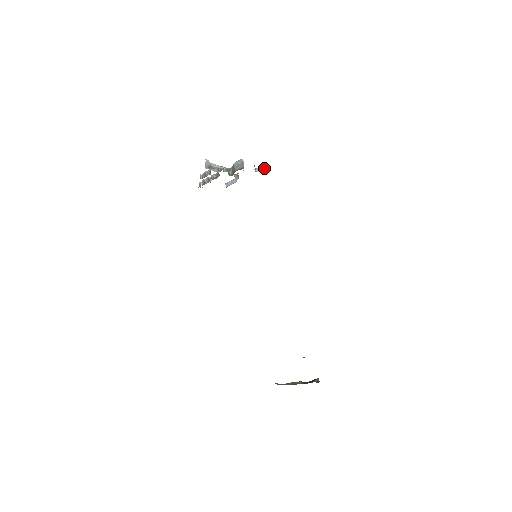
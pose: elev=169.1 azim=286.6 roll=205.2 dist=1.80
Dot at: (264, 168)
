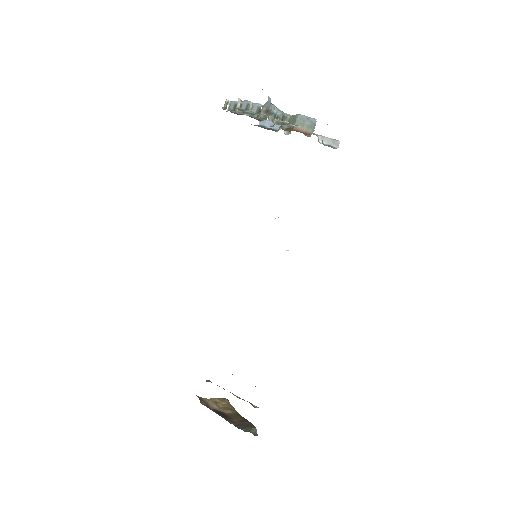
Dot at: (334, 145)
